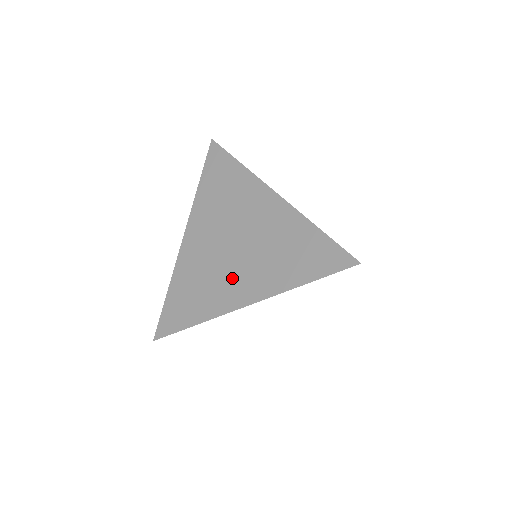
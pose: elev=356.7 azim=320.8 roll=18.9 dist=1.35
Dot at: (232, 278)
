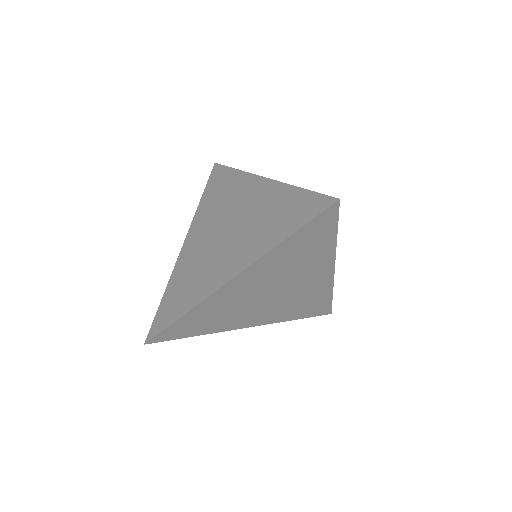
Dot at: (221, 260)
